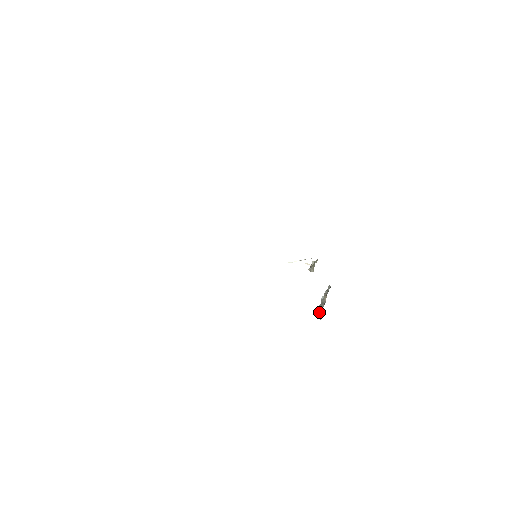
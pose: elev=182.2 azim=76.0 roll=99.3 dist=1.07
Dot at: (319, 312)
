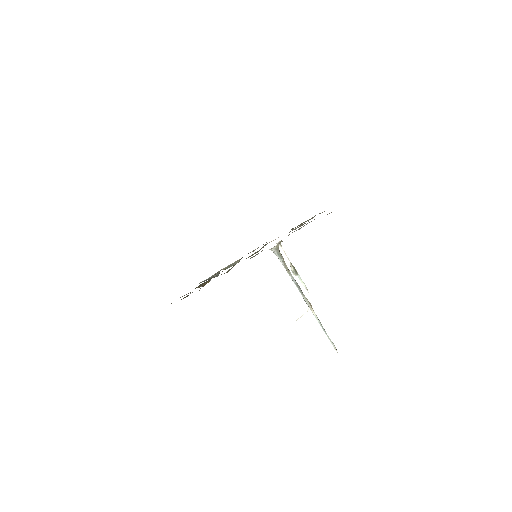
Dot at: (282, 257)
